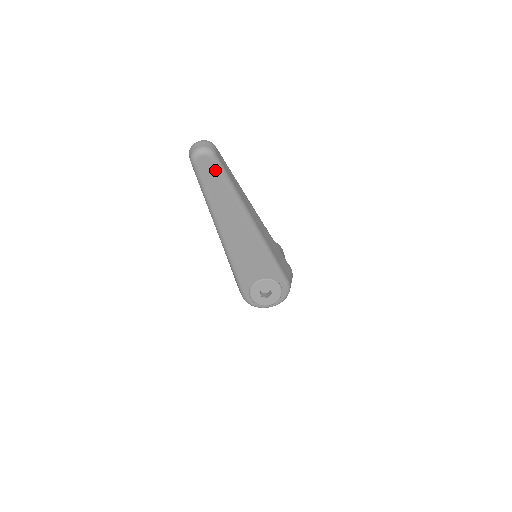
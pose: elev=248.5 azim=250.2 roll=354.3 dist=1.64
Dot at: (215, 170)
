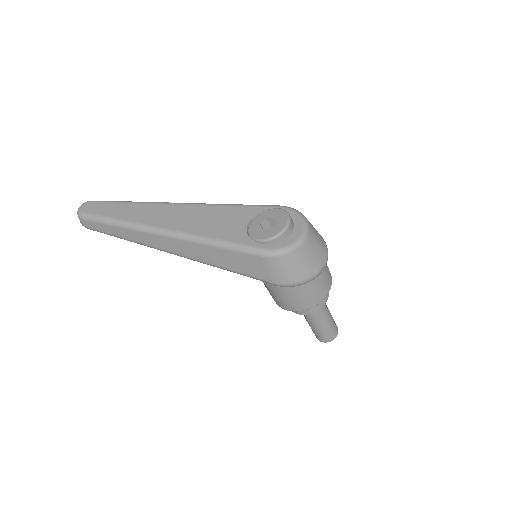
Dot at: (101, 204)
